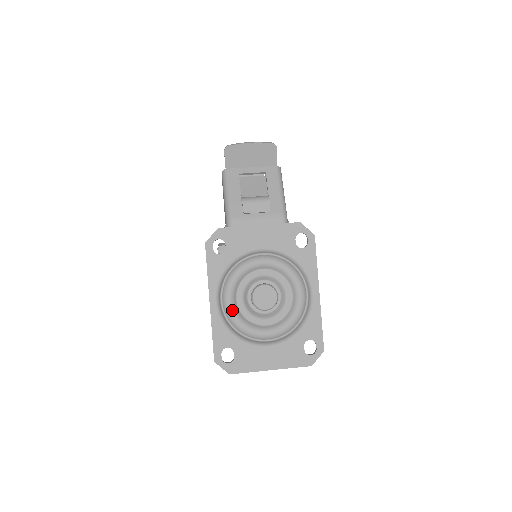
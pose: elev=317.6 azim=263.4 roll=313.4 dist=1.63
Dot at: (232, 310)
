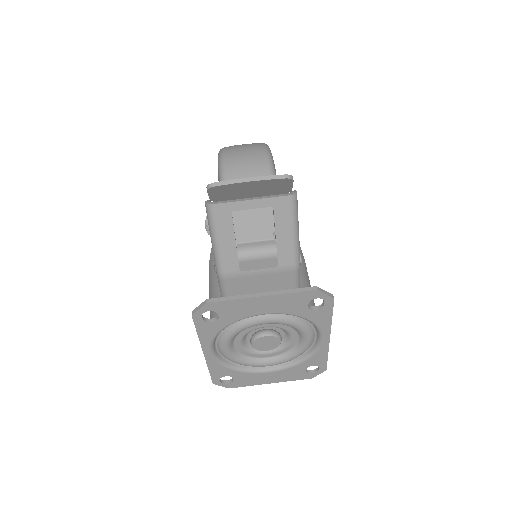
Dot at: (229, 355)
